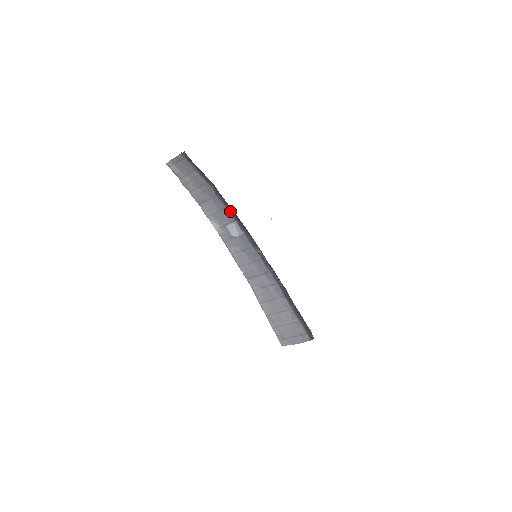
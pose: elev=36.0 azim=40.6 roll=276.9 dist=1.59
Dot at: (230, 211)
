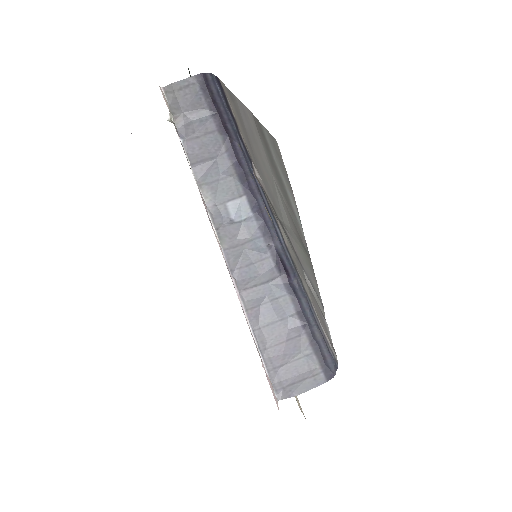
Dot at: (241, 178)
